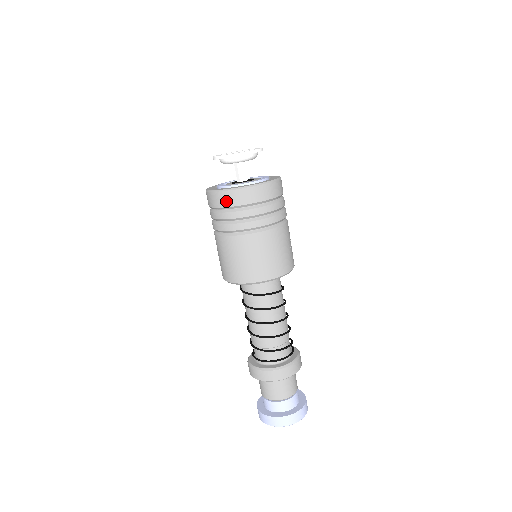
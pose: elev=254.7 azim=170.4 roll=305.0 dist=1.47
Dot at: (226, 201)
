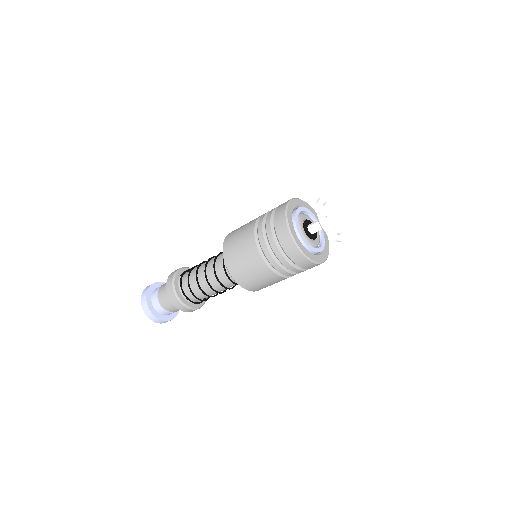
Dot at: (291, 253)
